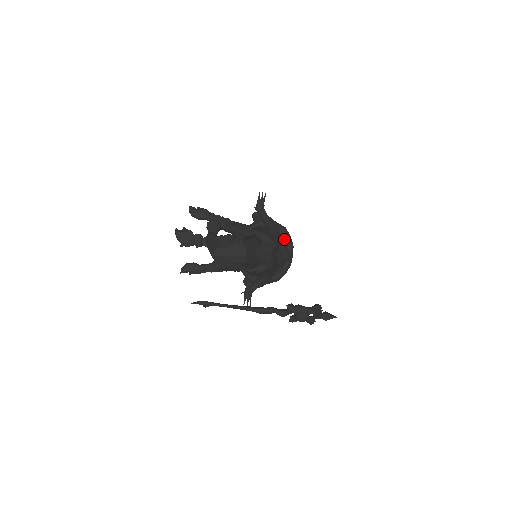
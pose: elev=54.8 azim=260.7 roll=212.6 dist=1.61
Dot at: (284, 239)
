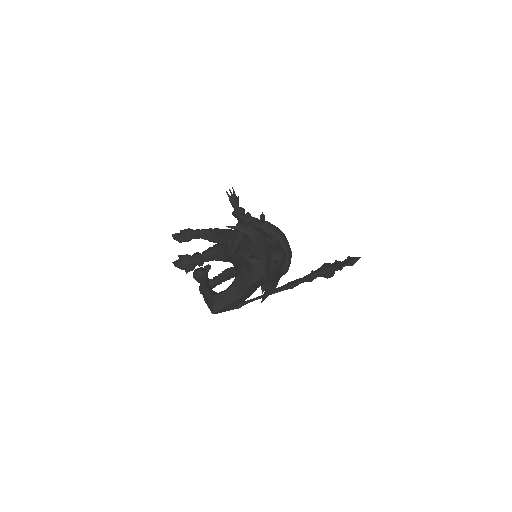
Dot at: (271, 242)
